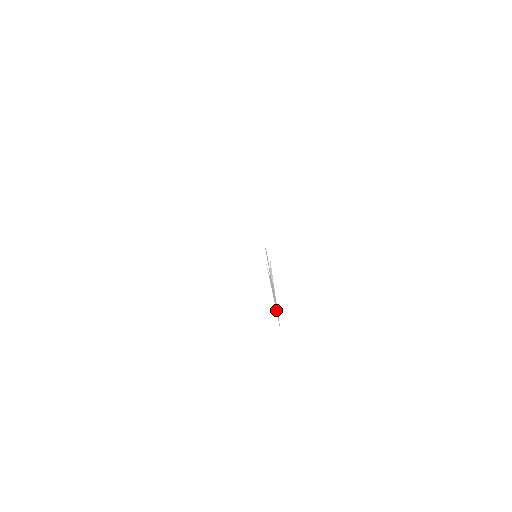
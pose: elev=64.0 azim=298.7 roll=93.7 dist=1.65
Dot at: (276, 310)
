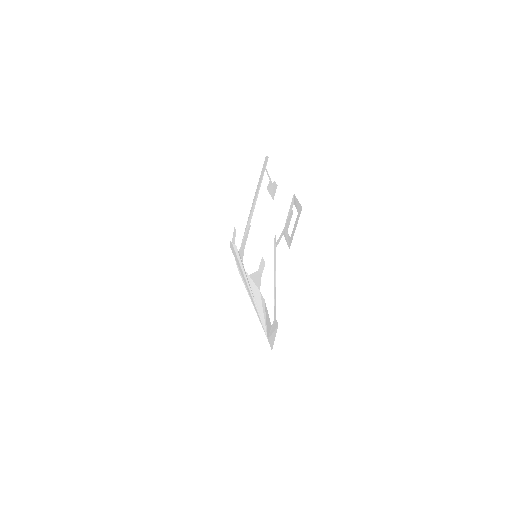
Dot at: (261, 316)
